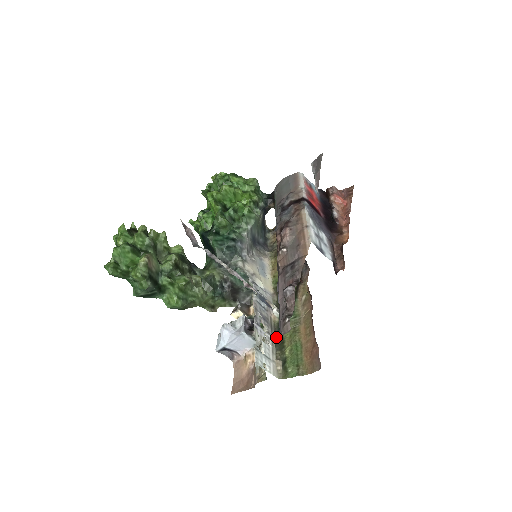
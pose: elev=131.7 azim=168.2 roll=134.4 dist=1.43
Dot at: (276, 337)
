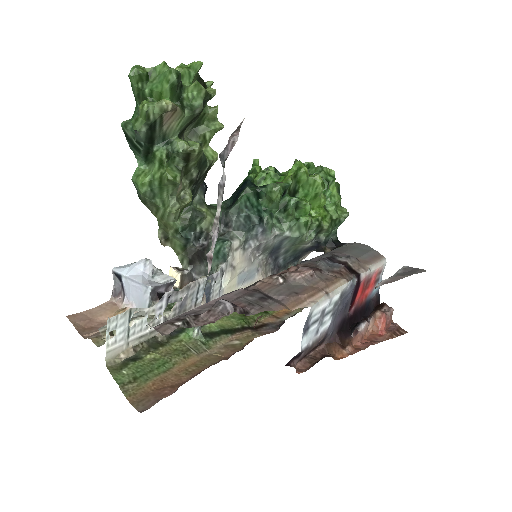
Dot at: occluded
